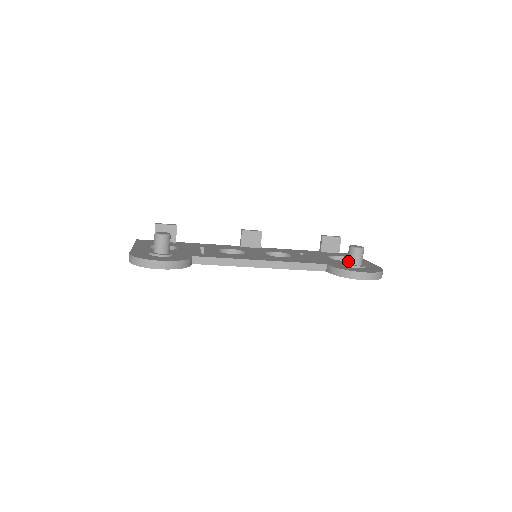
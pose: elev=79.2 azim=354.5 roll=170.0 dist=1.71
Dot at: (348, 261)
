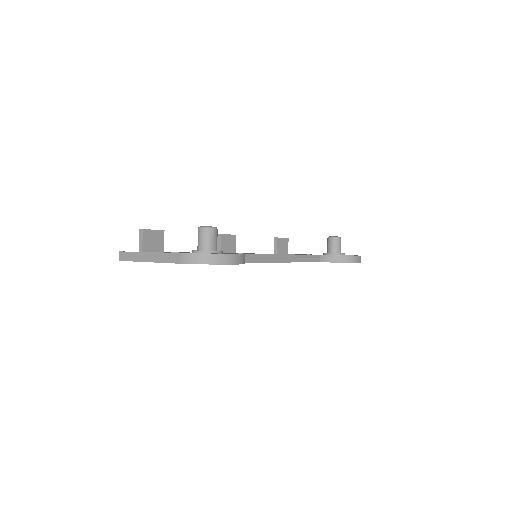
Dot at: (332, 251)
